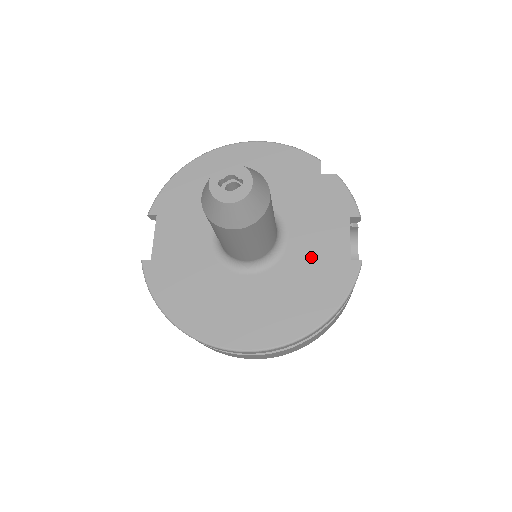
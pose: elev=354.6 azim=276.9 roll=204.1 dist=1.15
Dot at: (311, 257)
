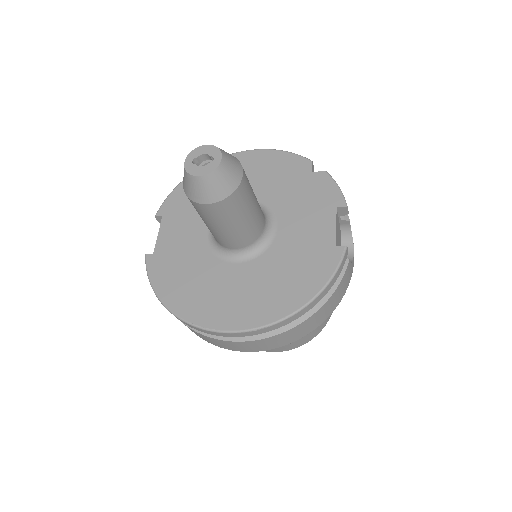
Dot at: (297, 245)
